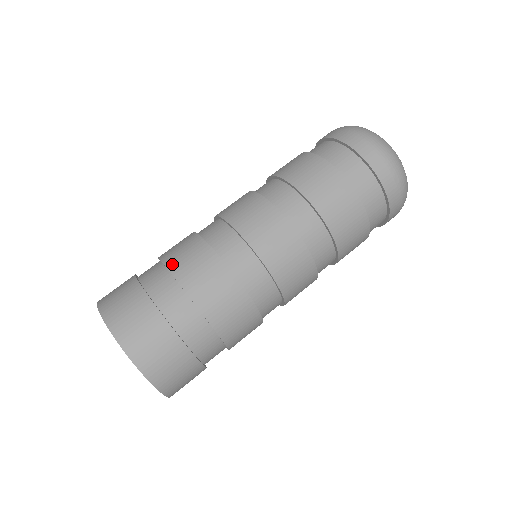
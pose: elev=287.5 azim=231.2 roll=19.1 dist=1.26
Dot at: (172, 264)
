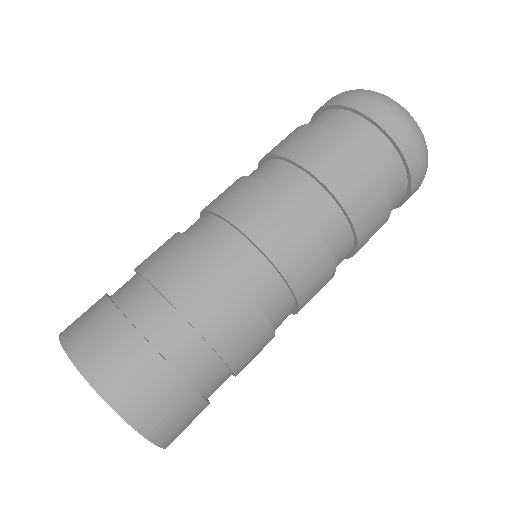
Dot at: (144, 266)
